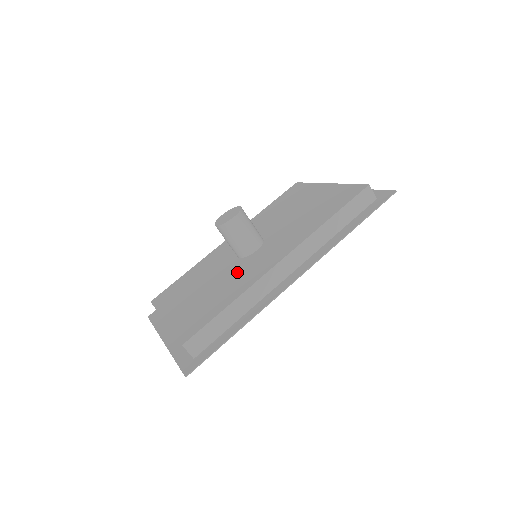
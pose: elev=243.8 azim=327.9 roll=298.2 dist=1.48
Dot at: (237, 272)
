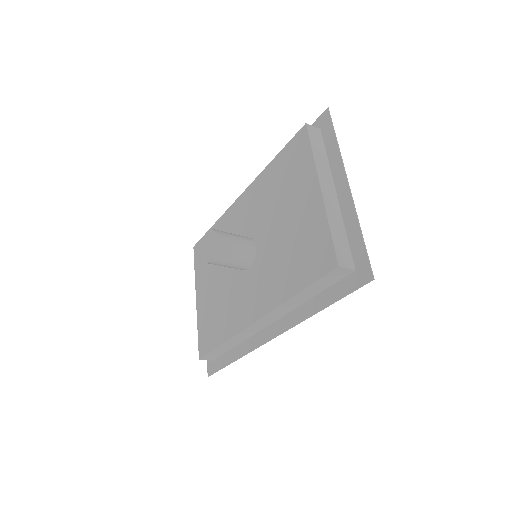
Dot at: (233, 292)
